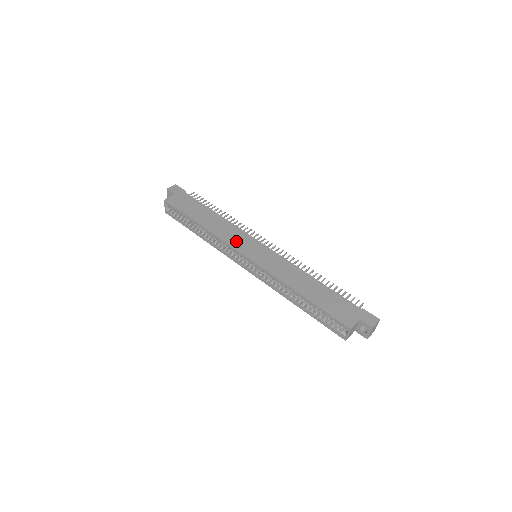
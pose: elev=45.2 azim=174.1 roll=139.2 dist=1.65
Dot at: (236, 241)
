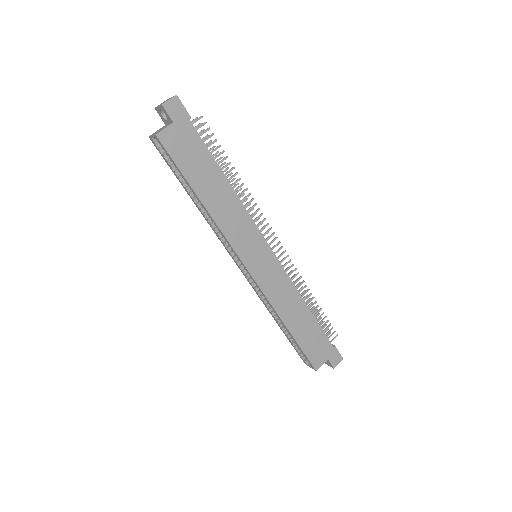
Dot at: (241, 240)
